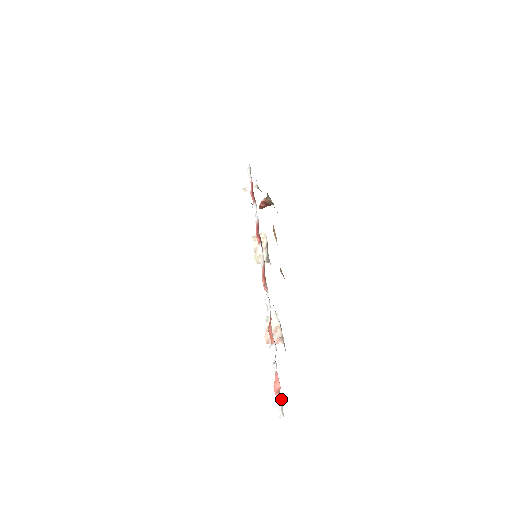
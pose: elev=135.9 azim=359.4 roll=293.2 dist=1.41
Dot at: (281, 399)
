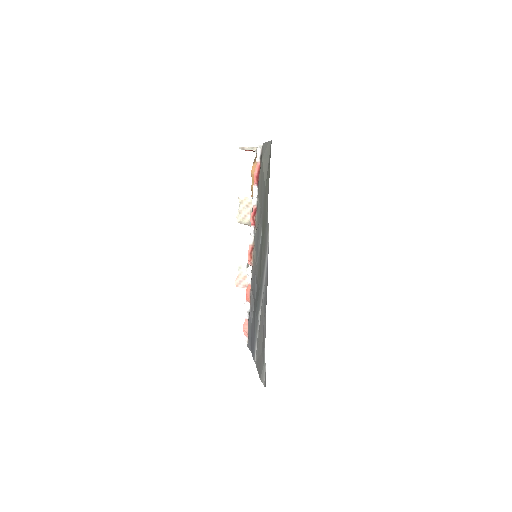
Dot at: occluded
